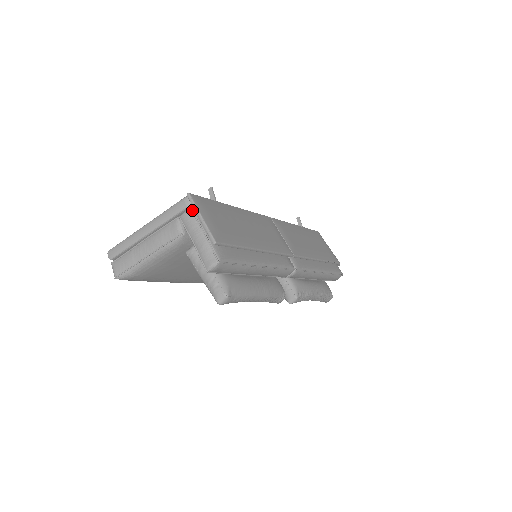
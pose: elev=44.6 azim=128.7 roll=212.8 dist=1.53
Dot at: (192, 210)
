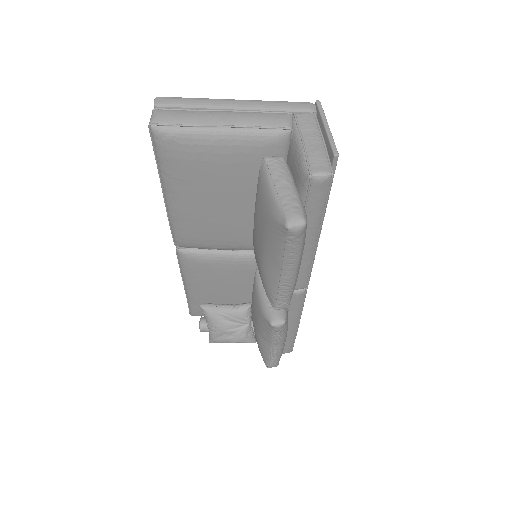
Dot at: (316, 116)
